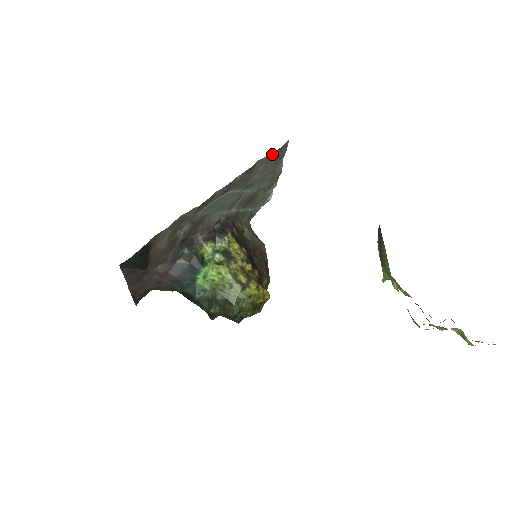
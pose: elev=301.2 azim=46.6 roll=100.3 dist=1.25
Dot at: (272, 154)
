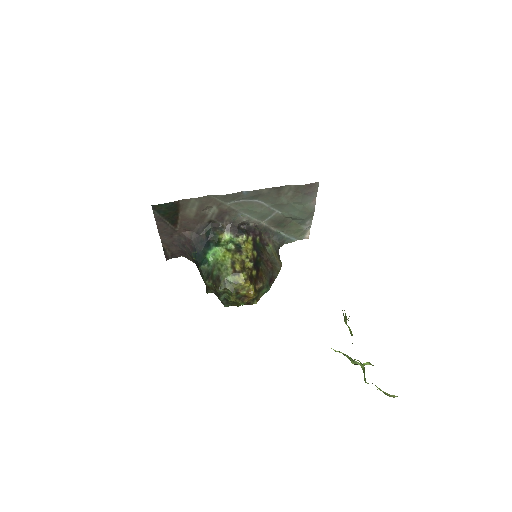
Dot at: (300, 185)
